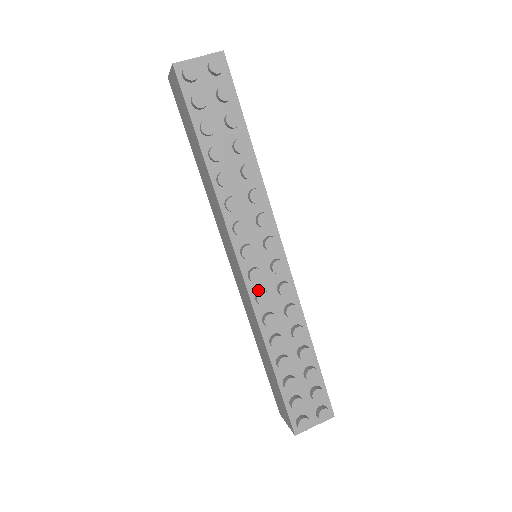
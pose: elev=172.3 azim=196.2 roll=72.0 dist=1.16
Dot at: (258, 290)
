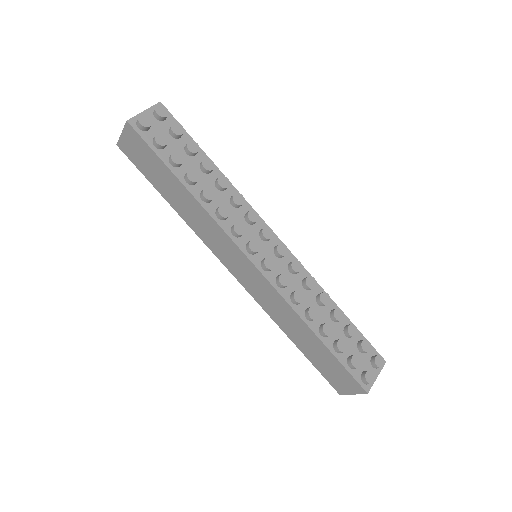
Dot at: (275, 277)
